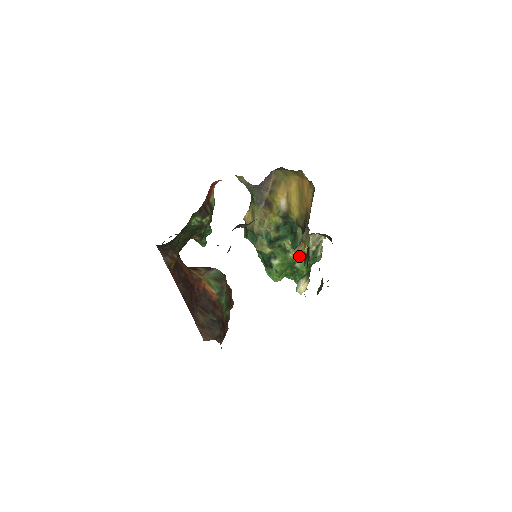
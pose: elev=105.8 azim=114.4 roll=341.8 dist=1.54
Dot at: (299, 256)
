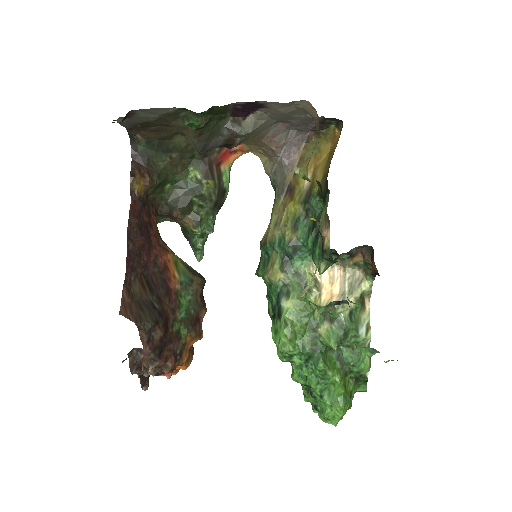
Dot at: (319, 271)
